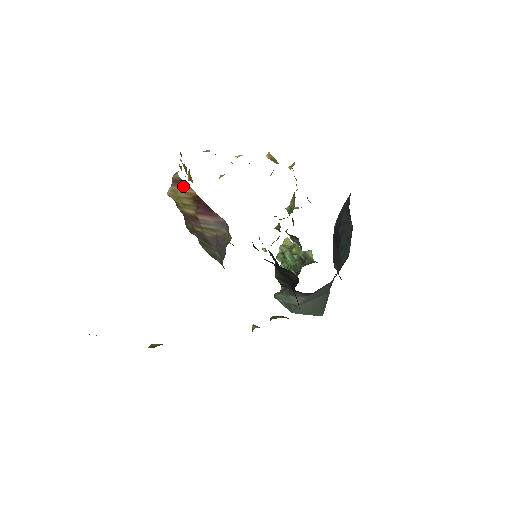
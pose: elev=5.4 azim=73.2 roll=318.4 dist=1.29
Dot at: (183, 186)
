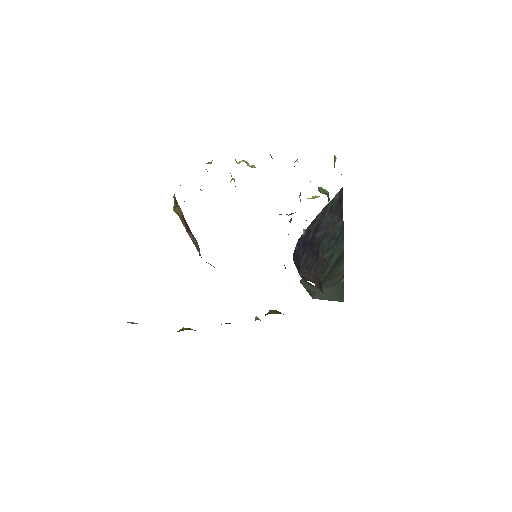
Dot at: (177, 206)
